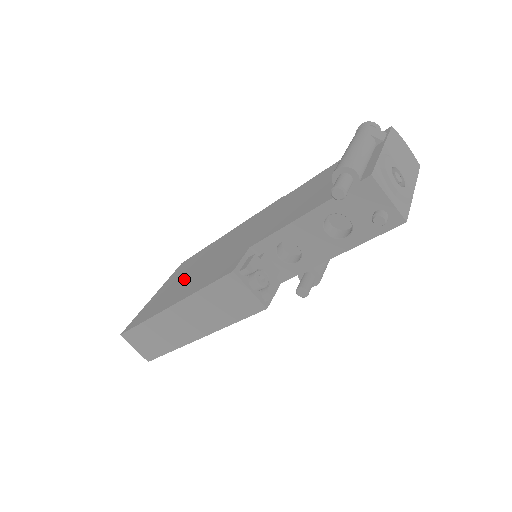
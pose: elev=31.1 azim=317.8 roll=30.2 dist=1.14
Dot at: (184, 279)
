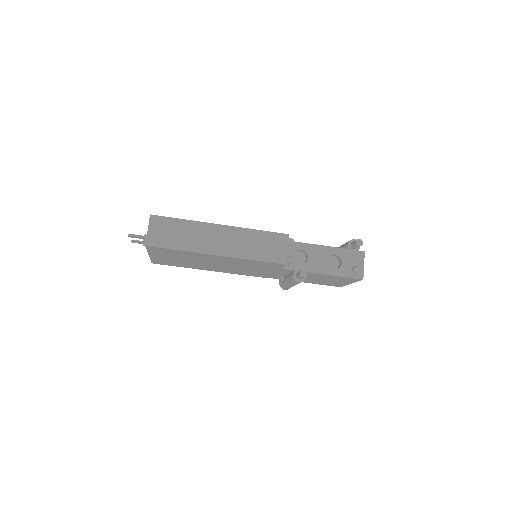
Dot at: occluded
